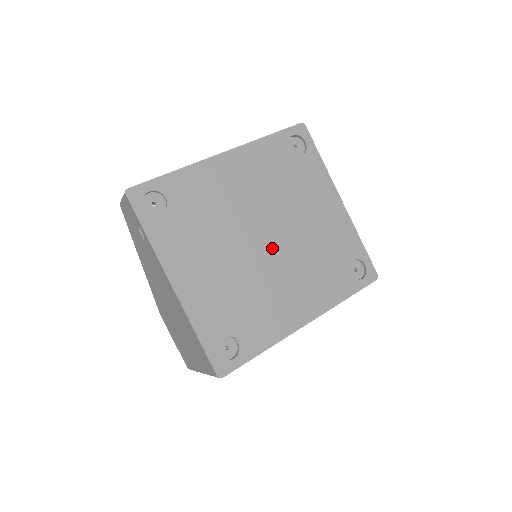
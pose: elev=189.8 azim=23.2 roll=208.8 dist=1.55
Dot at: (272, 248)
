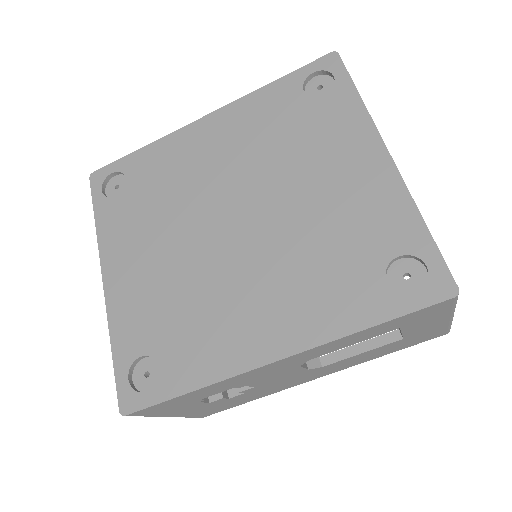
Dot at: (242, 235)
